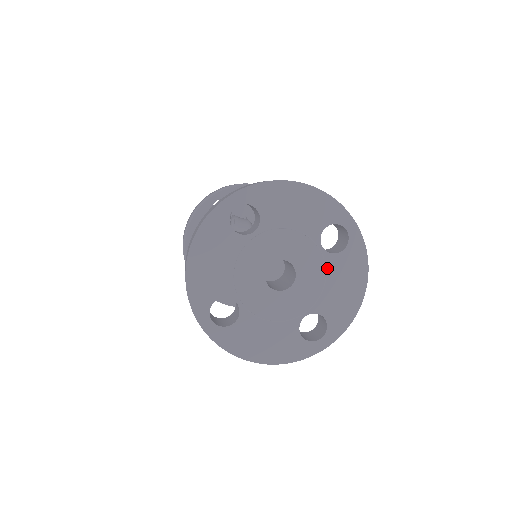
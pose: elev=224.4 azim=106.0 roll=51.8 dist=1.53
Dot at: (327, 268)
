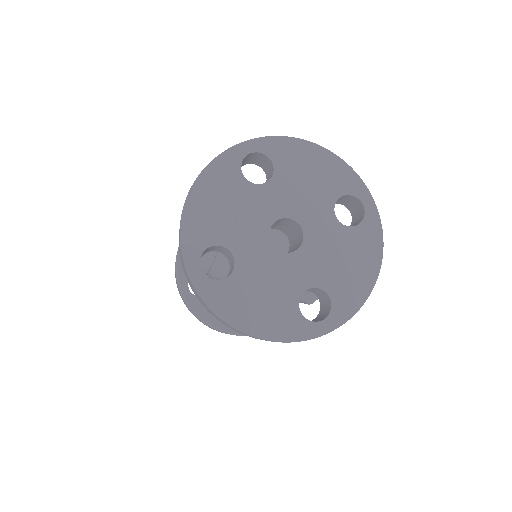
Dot at: (338, 240)
